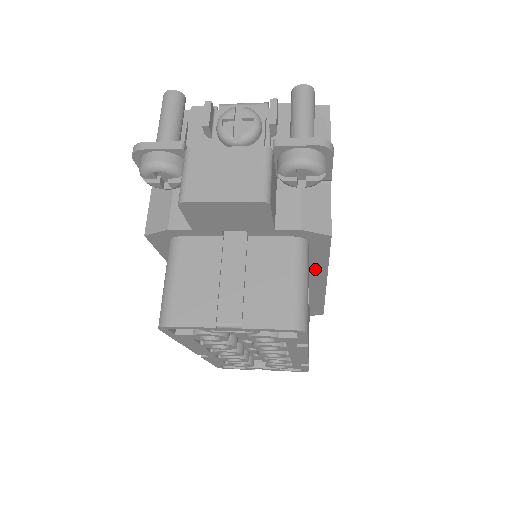
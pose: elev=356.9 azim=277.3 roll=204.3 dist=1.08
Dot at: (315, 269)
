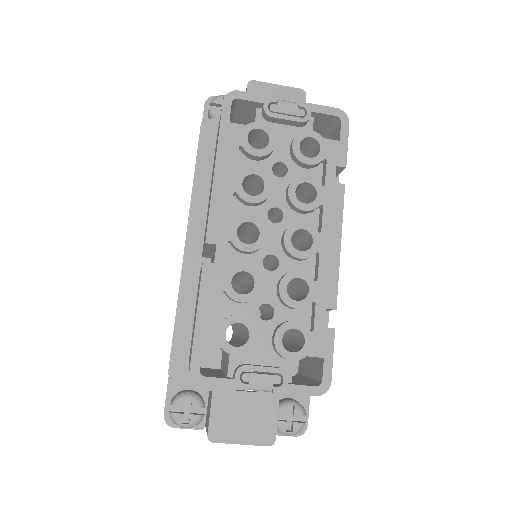
Dot at: occluded
